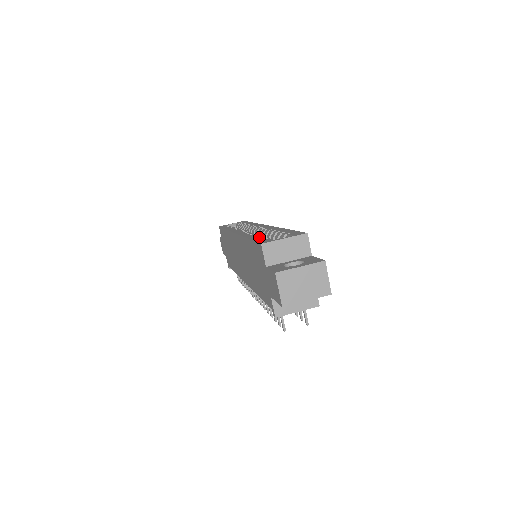
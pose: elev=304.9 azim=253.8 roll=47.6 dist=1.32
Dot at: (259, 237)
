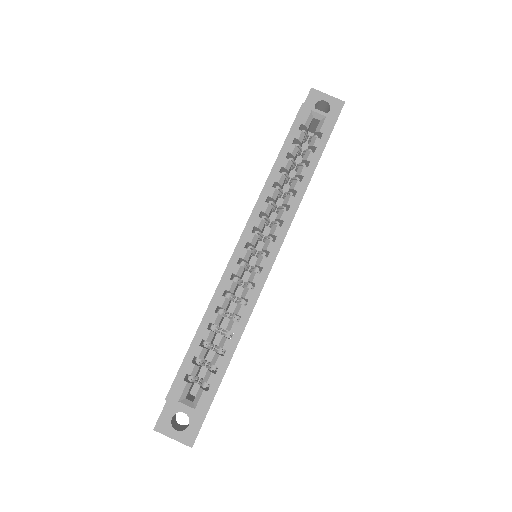
Dot at: (196, 354)
